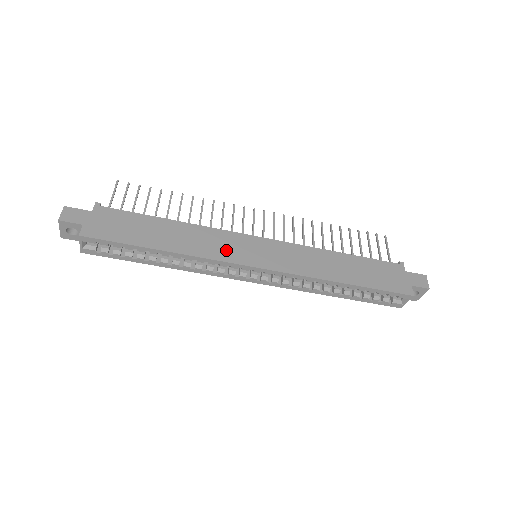
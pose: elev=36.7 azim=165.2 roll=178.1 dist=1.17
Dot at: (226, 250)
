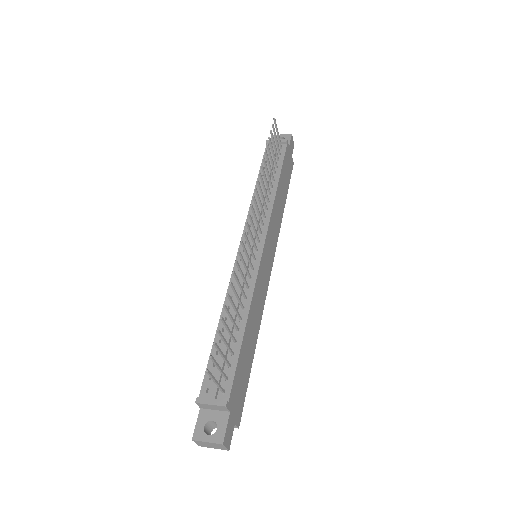
Dot at: (264, 288)
